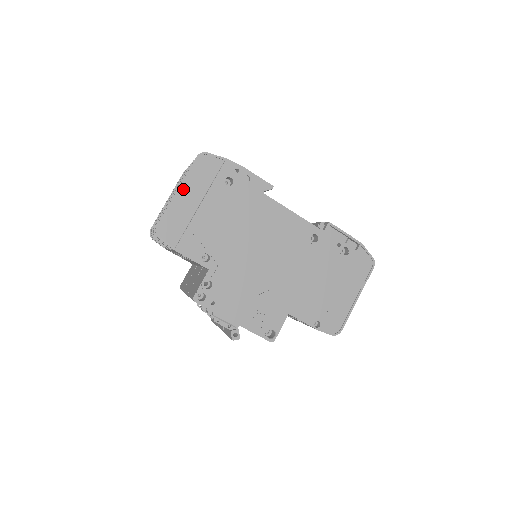
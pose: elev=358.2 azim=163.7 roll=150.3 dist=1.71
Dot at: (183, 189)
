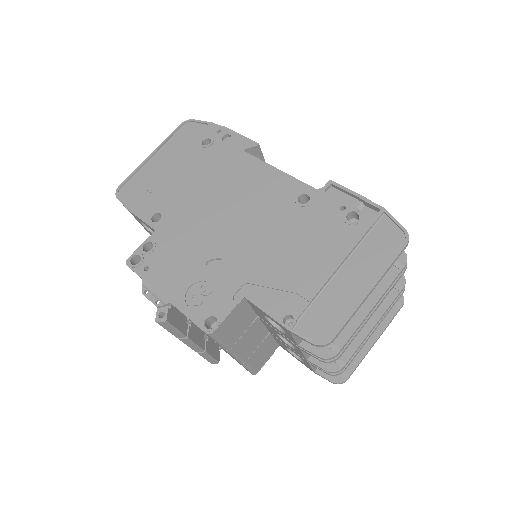
Dot at: (158, 153)
